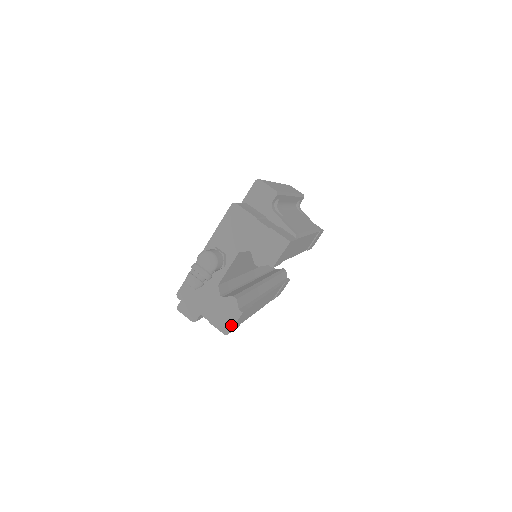
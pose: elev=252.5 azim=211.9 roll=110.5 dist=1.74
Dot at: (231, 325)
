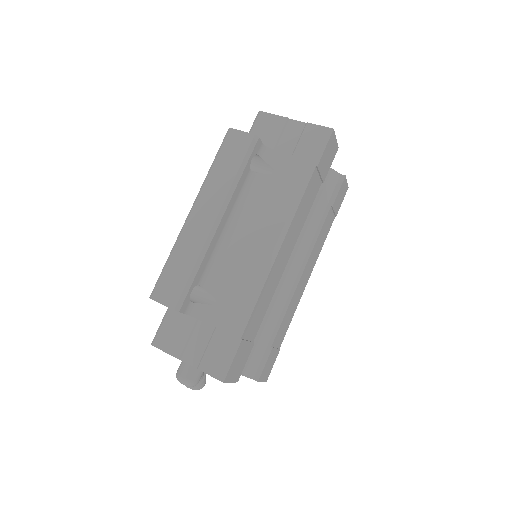
Dot at: occluded
